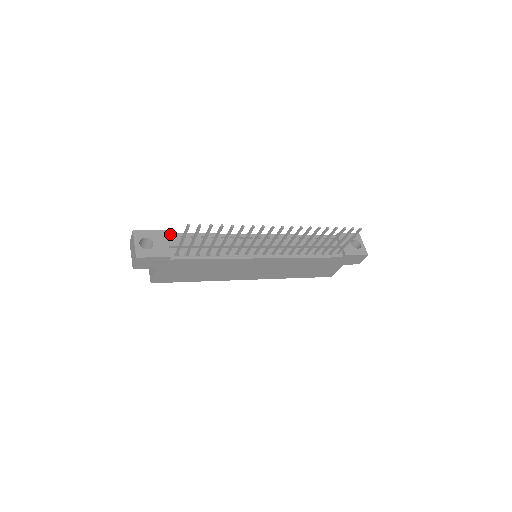
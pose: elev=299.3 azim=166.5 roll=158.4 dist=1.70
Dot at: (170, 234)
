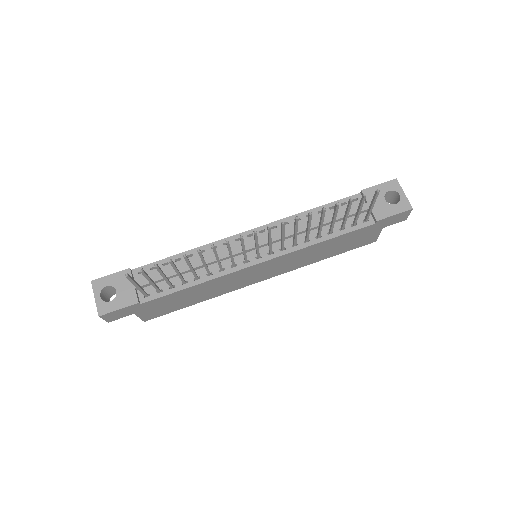
Dot at: (137, 270)
